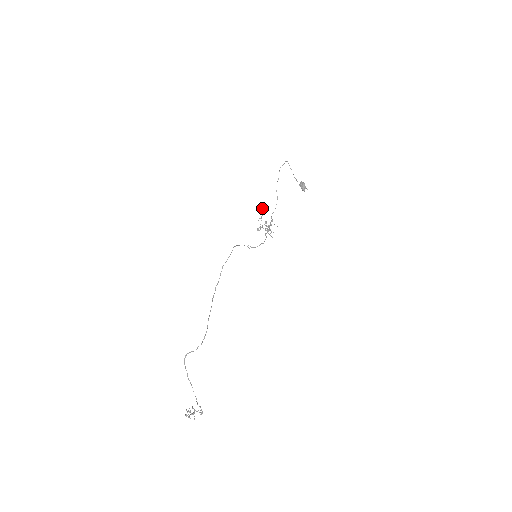
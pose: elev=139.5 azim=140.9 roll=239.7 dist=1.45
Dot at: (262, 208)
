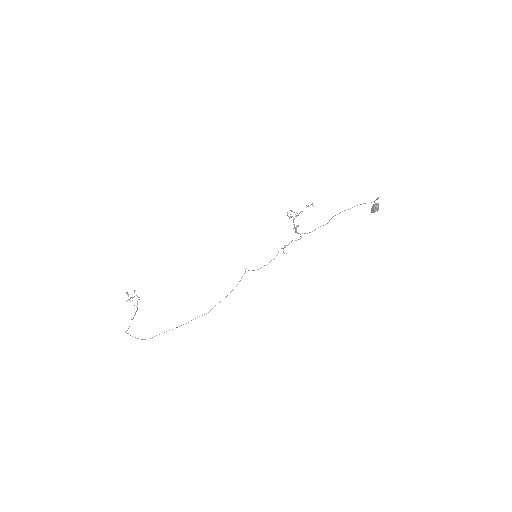
Dot at: occluded
